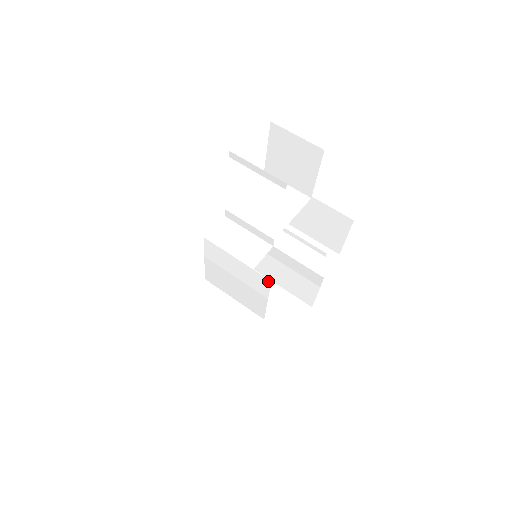
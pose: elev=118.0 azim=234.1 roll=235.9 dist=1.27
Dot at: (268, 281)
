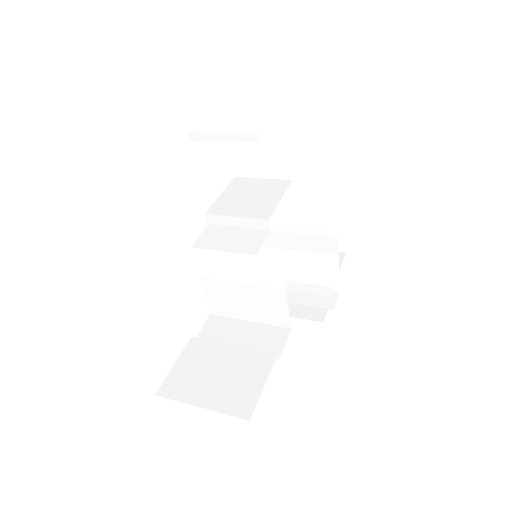
Dot at: (278, 261)
